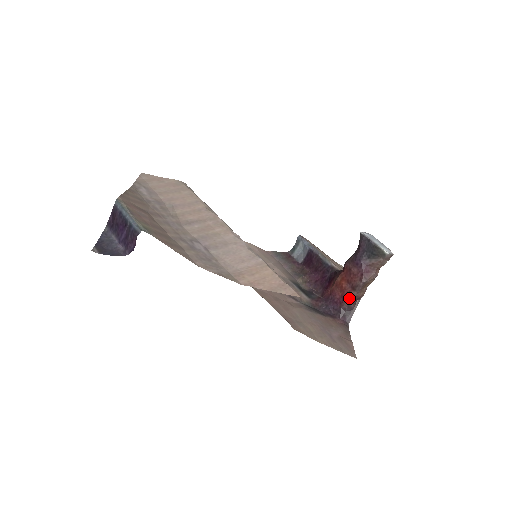
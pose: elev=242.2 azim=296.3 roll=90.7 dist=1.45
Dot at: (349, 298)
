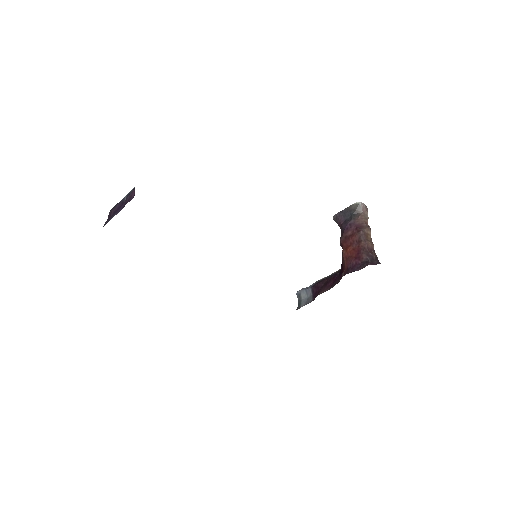
Dot at: (362, 249)
